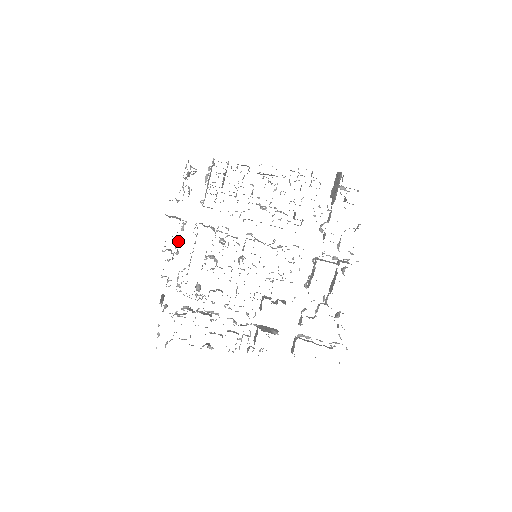
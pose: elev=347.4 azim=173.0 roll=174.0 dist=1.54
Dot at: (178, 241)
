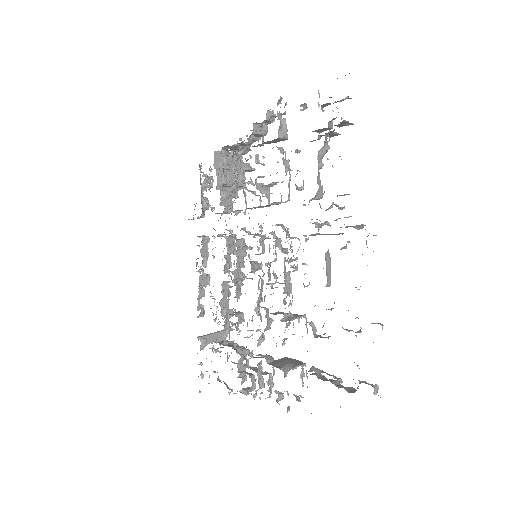
Dot at: (203, 261)
